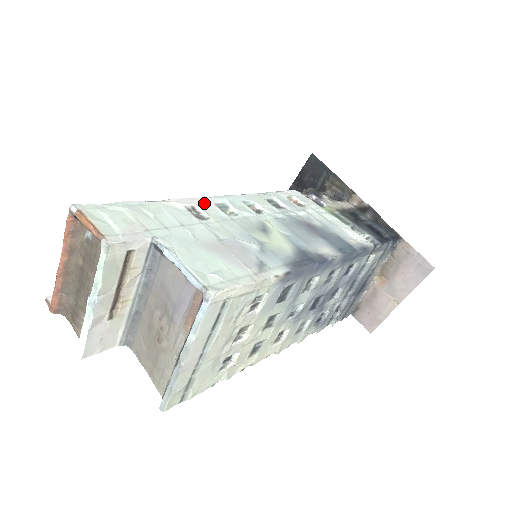
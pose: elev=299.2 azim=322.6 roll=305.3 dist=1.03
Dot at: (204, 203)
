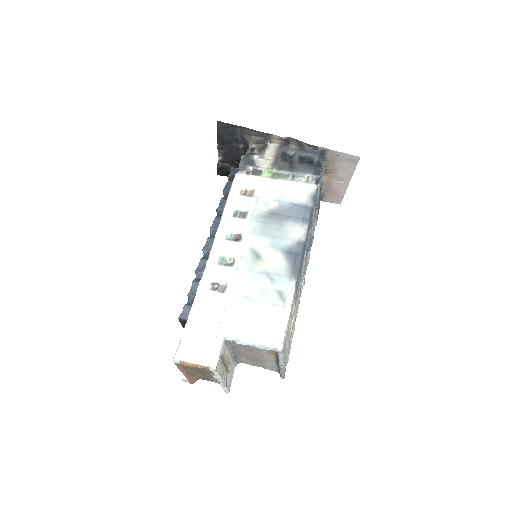
Dot at: (213, 272)
